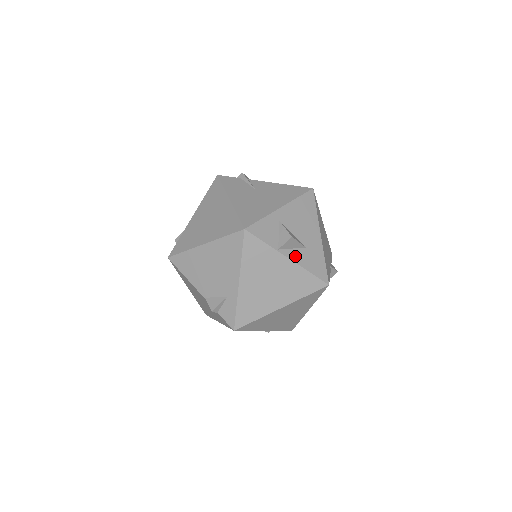
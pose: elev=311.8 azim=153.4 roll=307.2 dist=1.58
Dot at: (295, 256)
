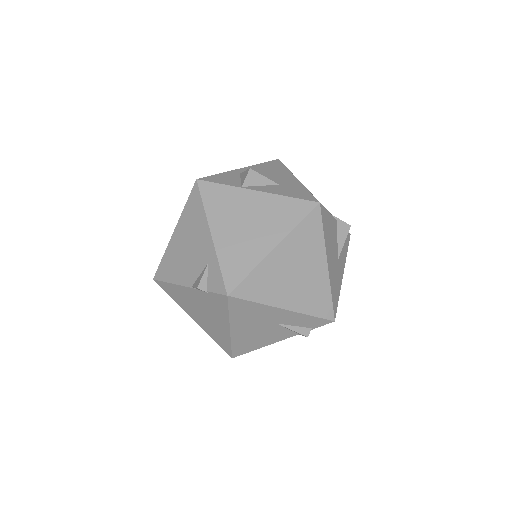
Dot at: (265, 189)
